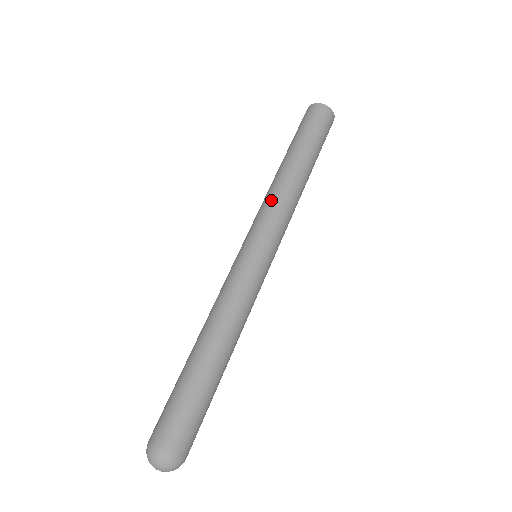
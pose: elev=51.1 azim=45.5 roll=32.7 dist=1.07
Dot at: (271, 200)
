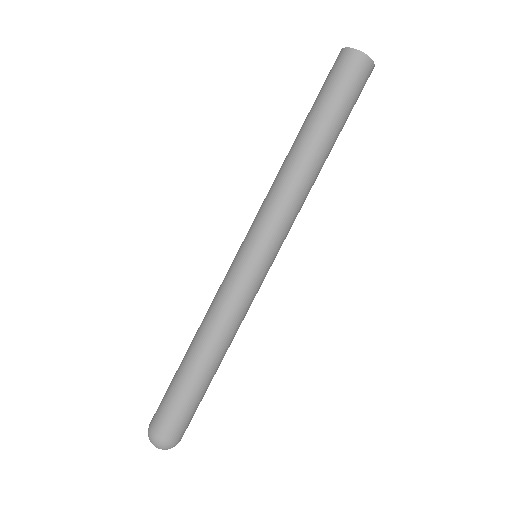
Dot at: (278, 197)
